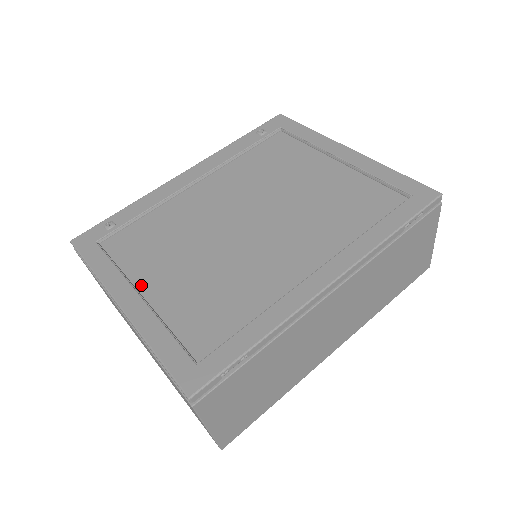
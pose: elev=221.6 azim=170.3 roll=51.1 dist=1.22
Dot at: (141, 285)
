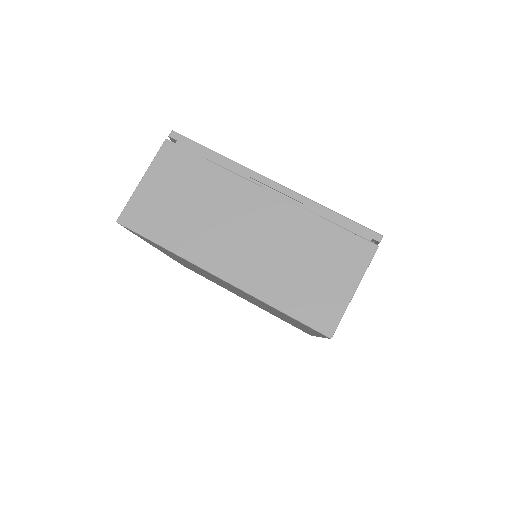
Dot at: occluded
